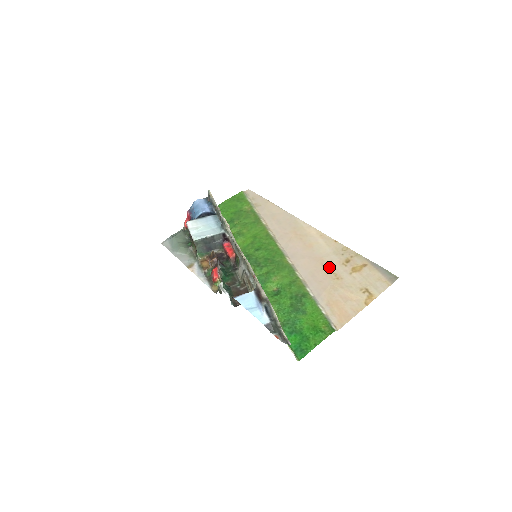
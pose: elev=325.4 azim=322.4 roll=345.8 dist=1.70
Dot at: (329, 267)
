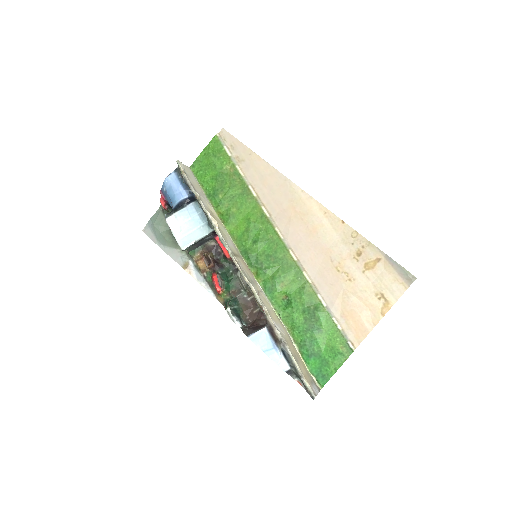
Dot at: (339, 263)
